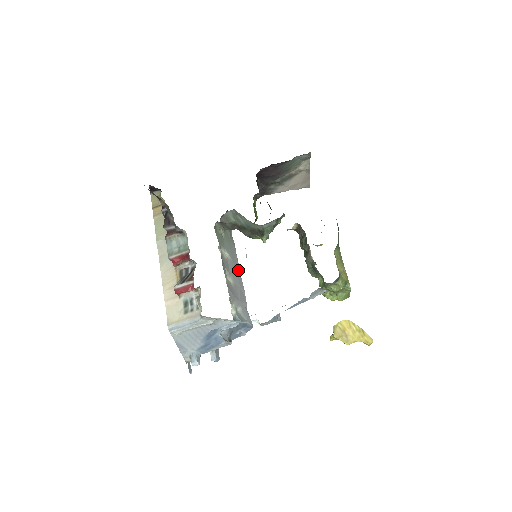
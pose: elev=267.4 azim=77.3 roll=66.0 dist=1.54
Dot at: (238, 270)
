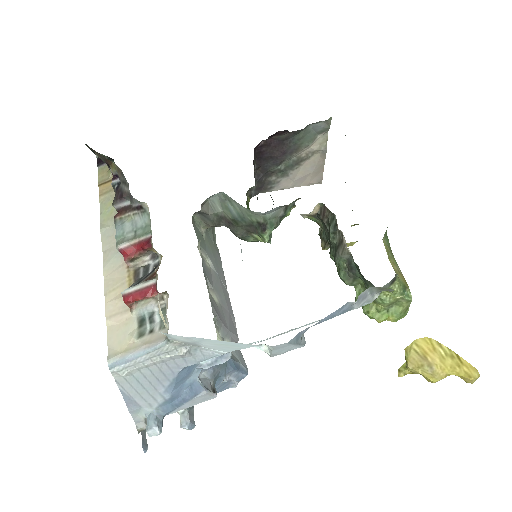
Dot at: (225, 288)
